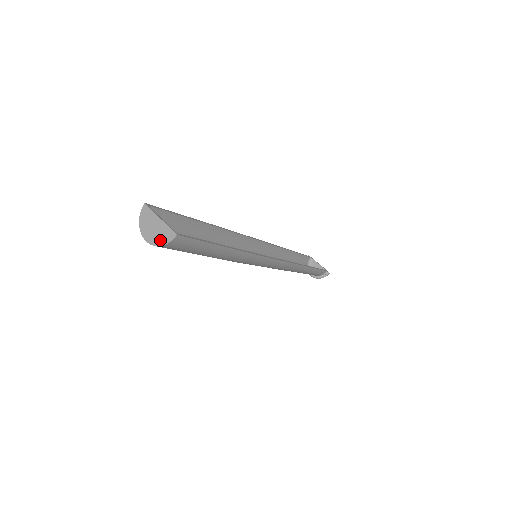
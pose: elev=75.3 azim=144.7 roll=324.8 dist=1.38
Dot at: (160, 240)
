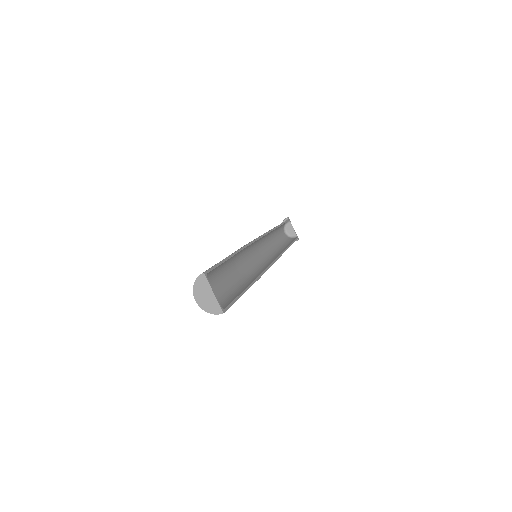
Dot at: (208, 308)
